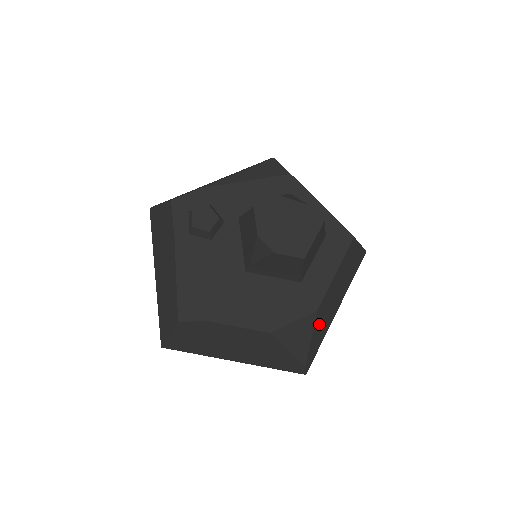
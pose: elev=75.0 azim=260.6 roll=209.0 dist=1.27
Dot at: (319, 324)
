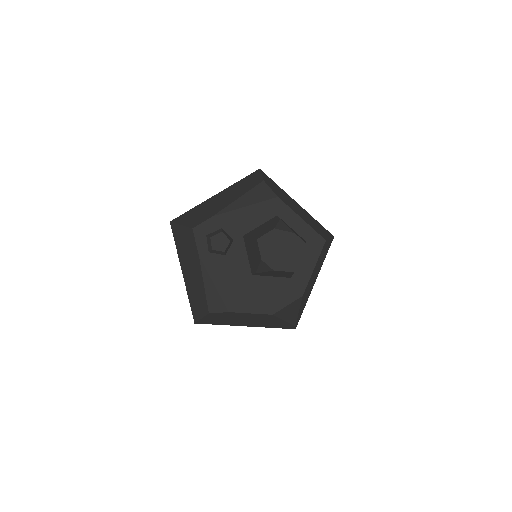
Dot at: (304, 300)
